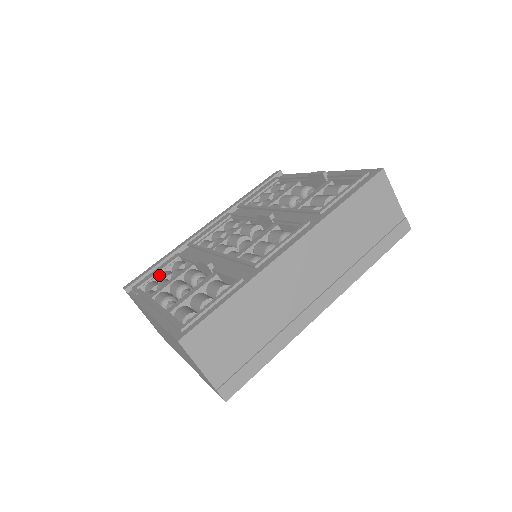
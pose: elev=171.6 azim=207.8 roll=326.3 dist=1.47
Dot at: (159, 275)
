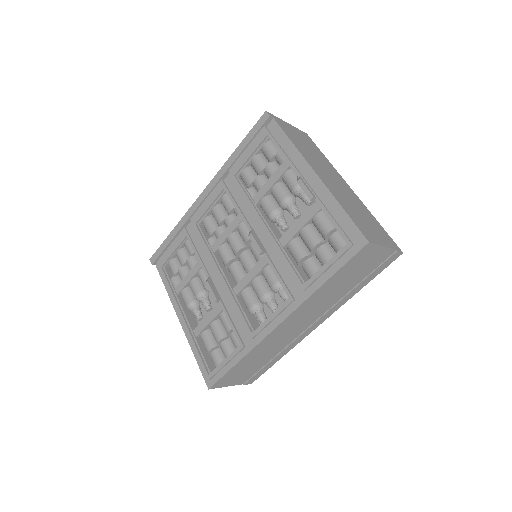
Dot at: (176, 253)
